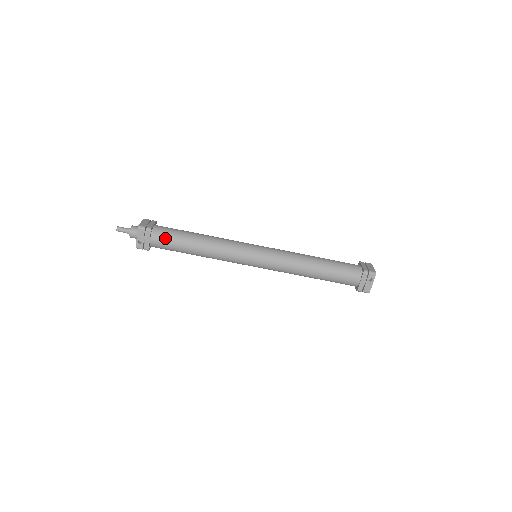
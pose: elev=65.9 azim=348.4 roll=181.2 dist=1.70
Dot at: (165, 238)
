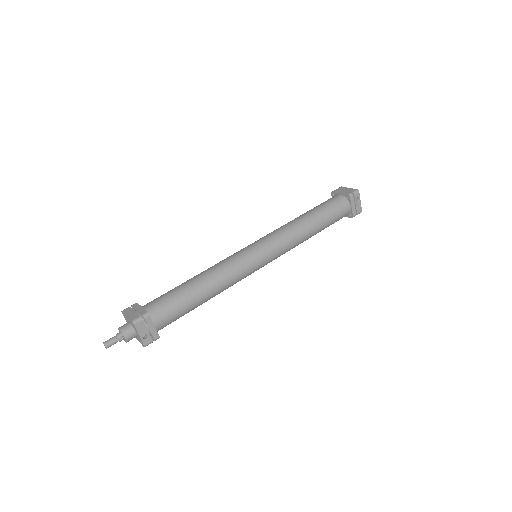
Dot at: (168, 310)
